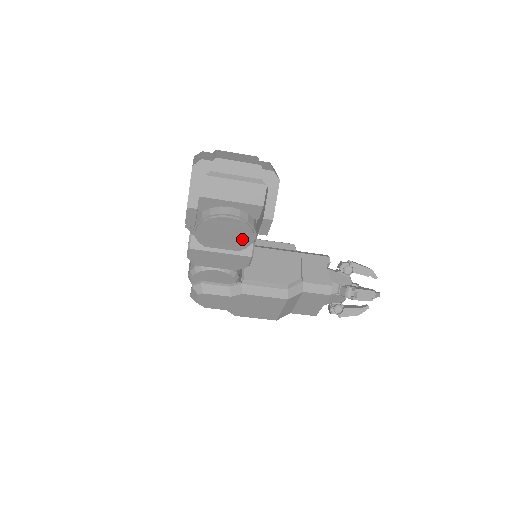
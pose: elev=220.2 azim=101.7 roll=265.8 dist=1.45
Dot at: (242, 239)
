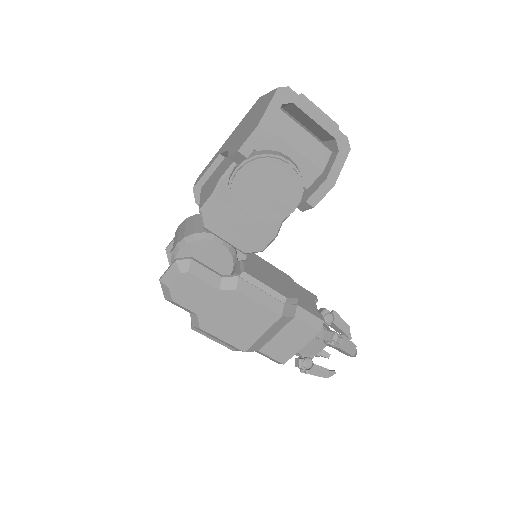
Dot at: (281, 205)
